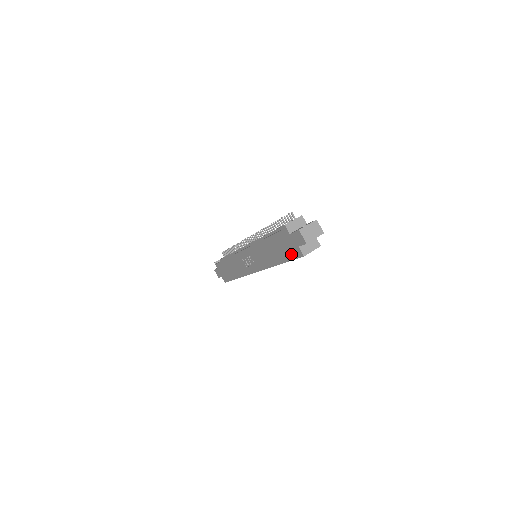
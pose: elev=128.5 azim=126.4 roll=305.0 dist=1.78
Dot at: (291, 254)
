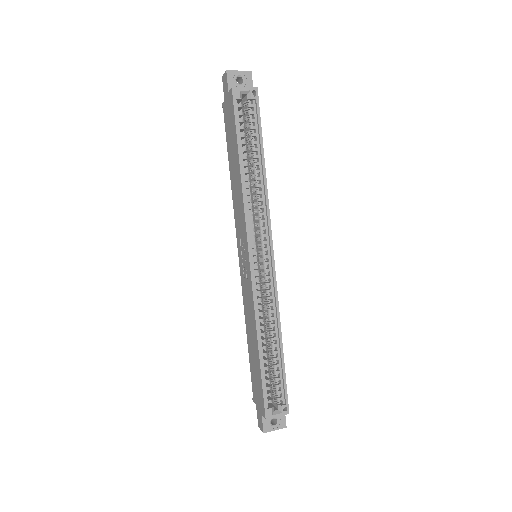
Dot at: (232, 118)
